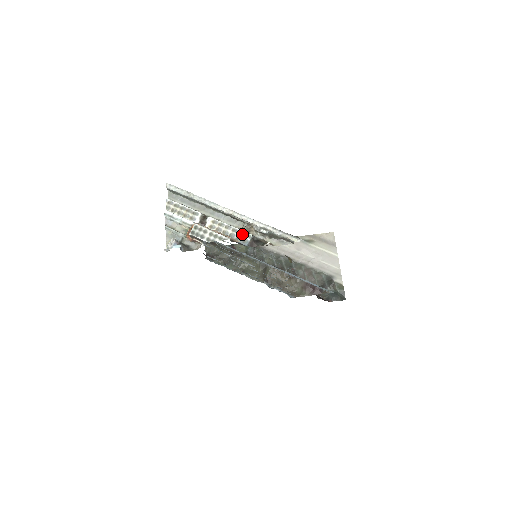
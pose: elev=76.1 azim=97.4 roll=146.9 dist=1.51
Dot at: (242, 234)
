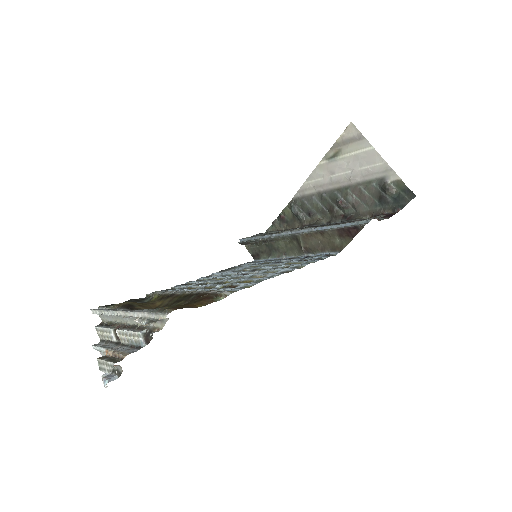
Dot at: (135, 336)
